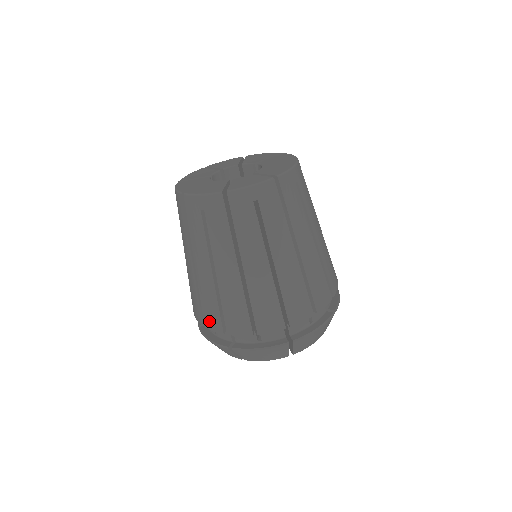
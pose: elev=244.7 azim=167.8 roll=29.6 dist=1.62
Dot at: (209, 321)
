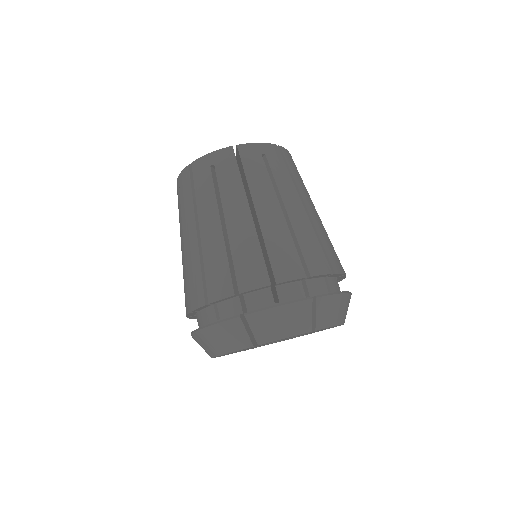
Dot at: (185, 305)
